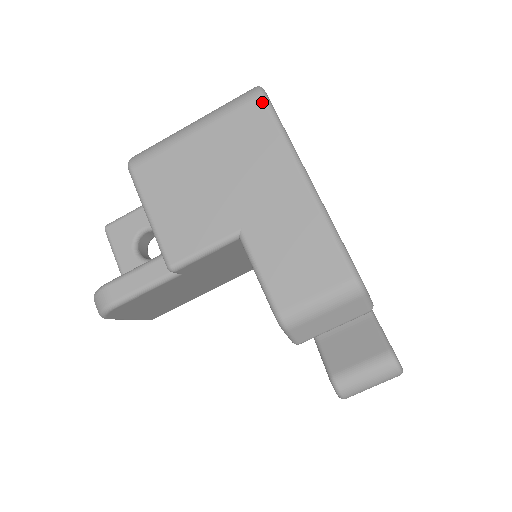
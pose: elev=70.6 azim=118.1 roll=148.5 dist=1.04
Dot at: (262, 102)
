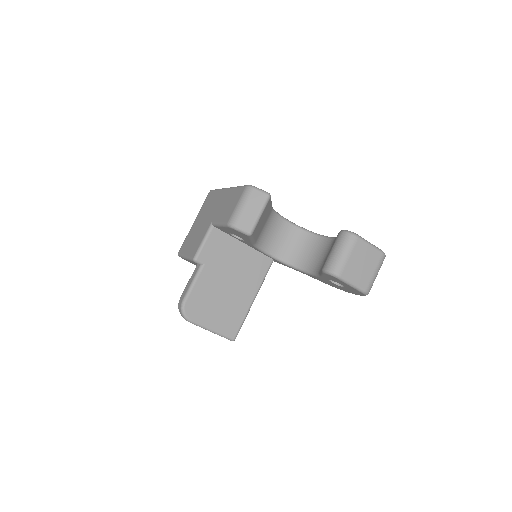
Dot at: (210, 192)
